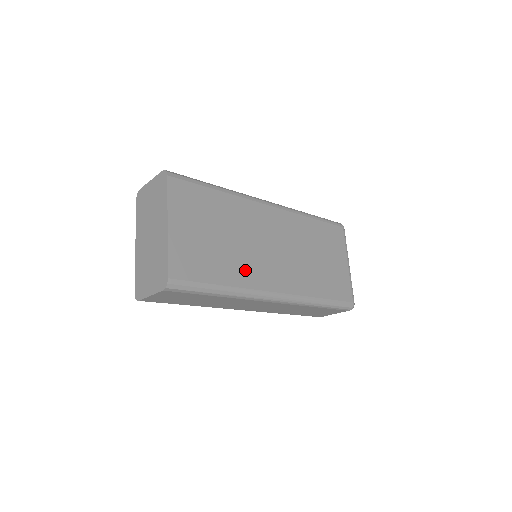
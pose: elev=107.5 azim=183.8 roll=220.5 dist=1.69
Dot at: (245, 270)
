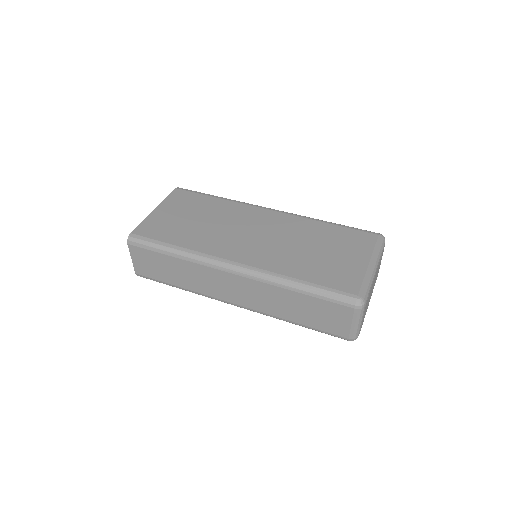
Dot at: (207, 241)
